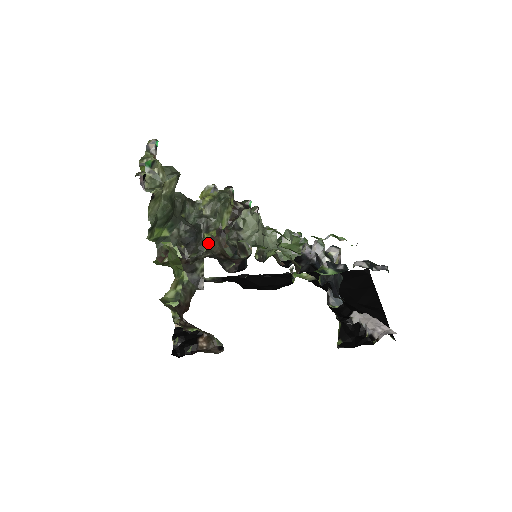
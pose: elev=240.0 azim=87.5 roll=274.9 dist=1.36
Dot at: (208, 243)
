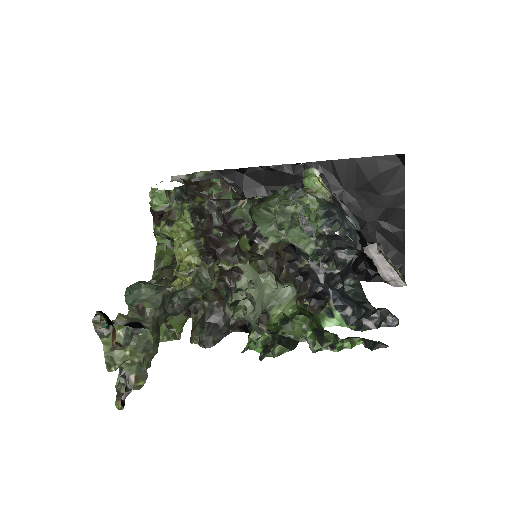
Dot at: occluded
